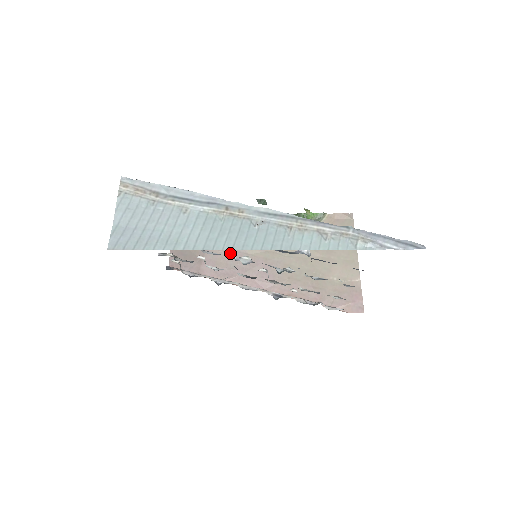
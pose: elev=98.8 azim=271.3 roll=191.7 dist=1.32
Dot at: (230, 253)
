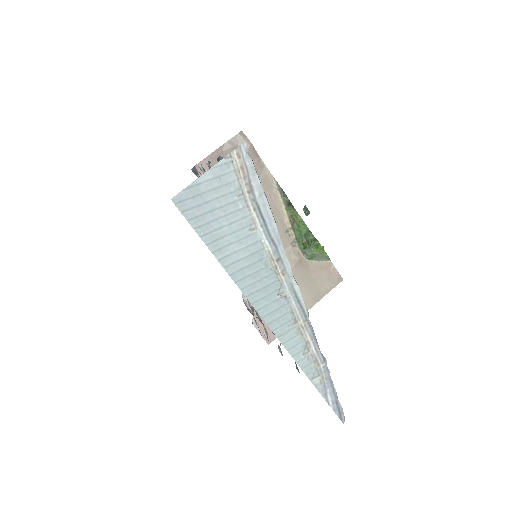
Dot at: occluded
